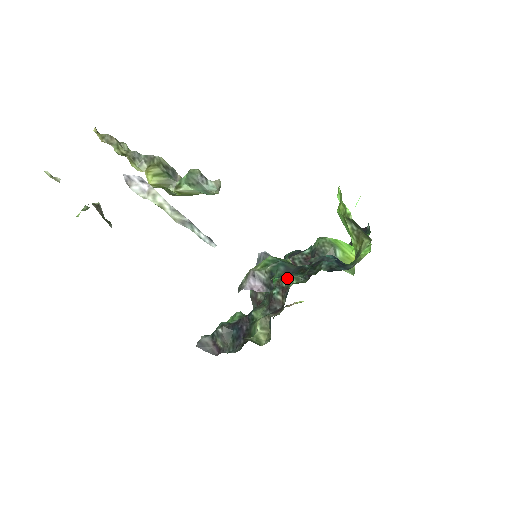
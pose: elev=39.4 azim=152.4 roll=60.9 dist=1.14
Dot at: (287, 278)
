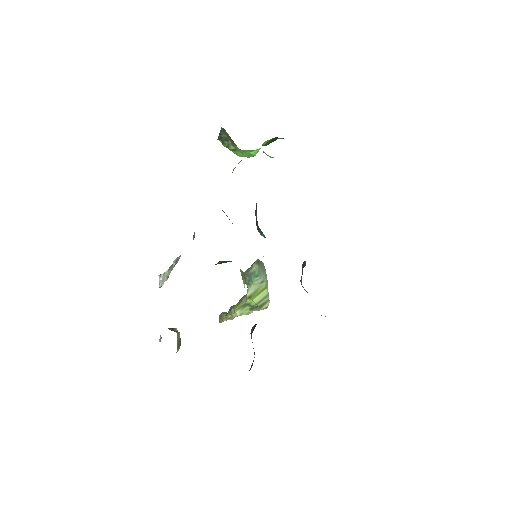
Dot at: (264, 236)
